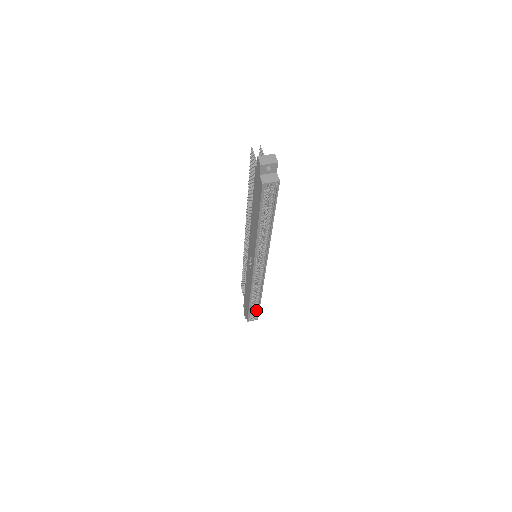
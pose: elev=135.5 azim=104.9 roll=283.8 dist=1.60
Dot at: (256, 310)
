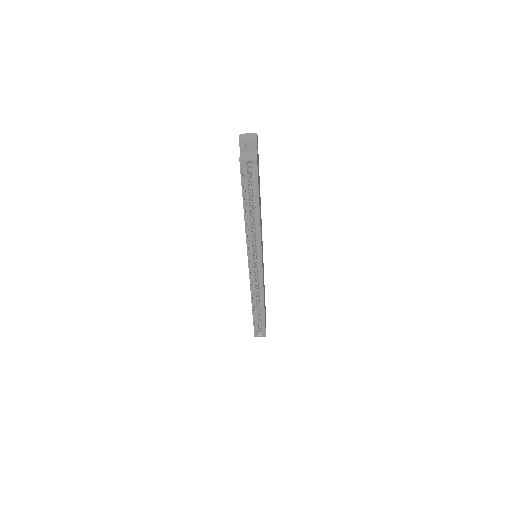
Dot at: (262, 324)
